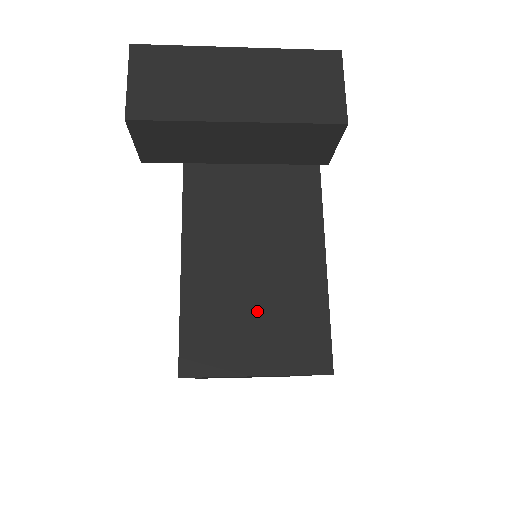
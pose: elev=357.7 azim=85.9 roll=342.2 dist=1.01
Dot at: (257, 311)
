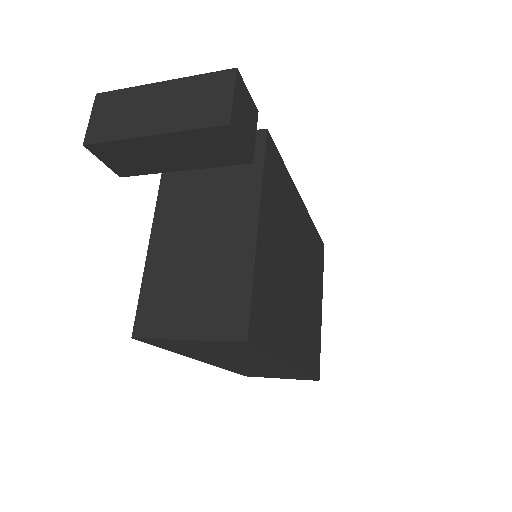
Dot at: (195, 288)
